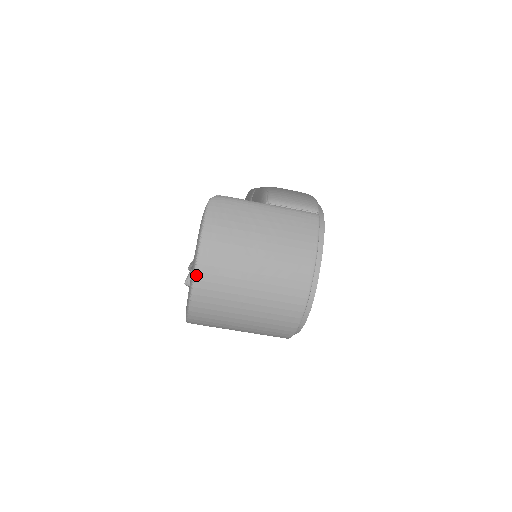
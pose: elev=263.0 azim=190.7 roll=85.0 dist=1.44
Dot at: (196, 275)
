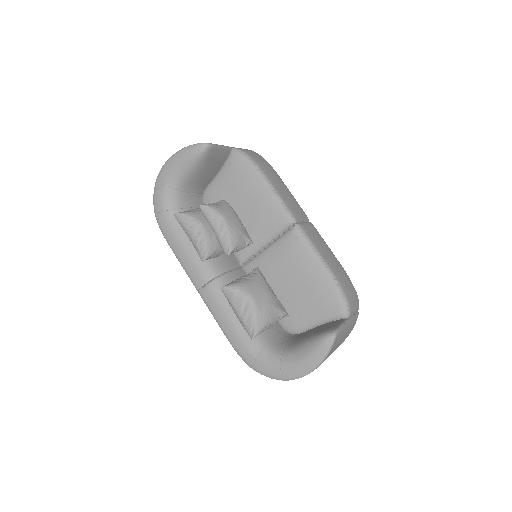
Dot at: occluded
